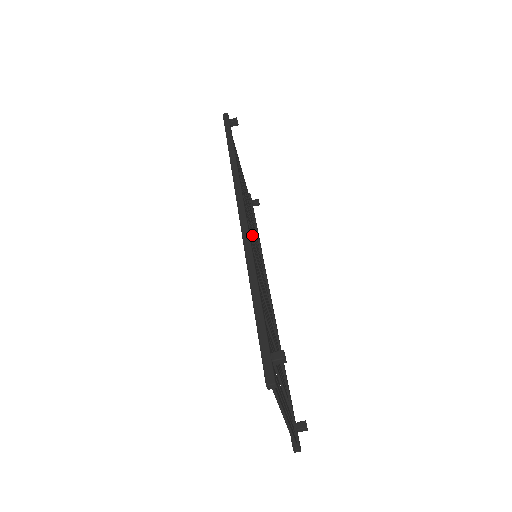
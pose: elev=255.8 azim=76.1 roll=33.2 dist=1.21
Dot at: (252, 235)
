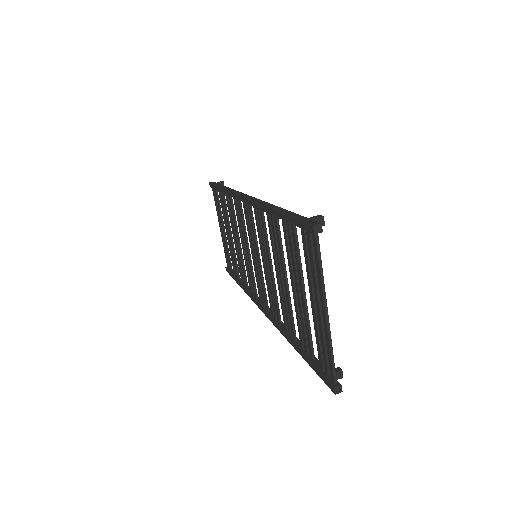
Dot at: (248, 247)
